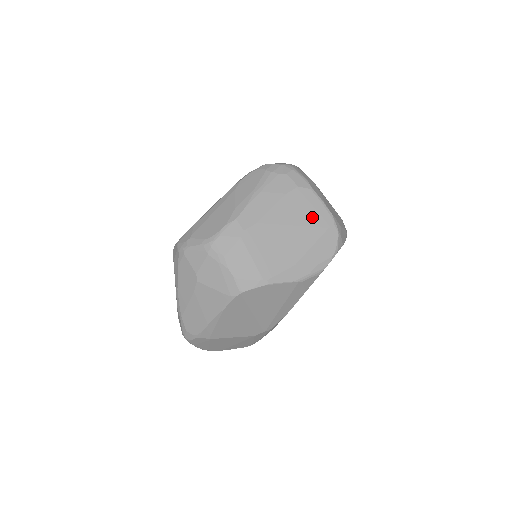
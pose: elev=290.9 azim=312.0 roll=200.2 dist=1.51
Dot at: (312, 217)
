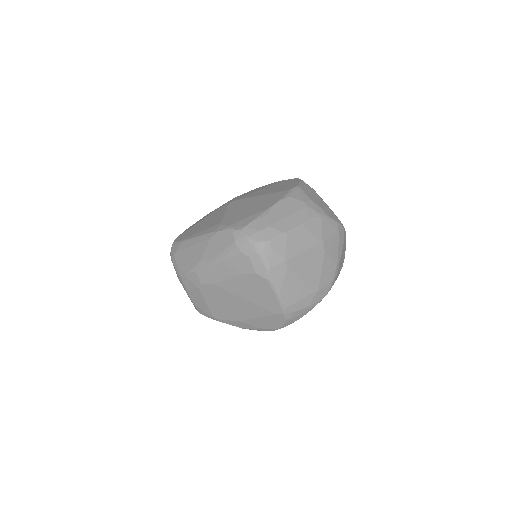
Dot at: (262, 300)
